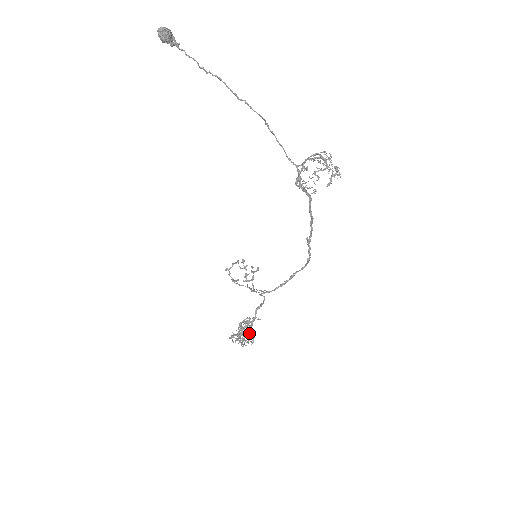
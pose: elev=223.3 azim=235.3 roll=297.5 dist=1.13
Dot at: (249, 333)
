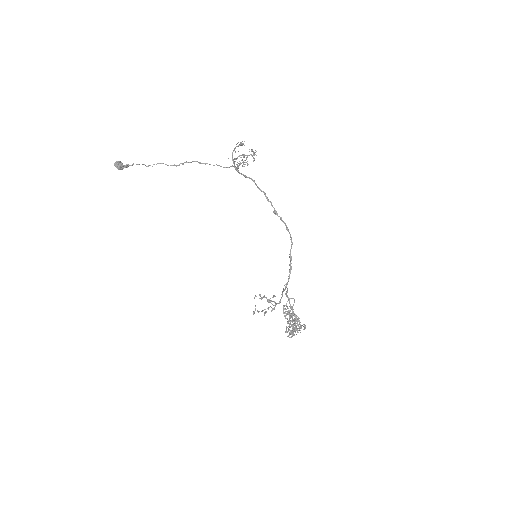
Dot at: (296, 319)
